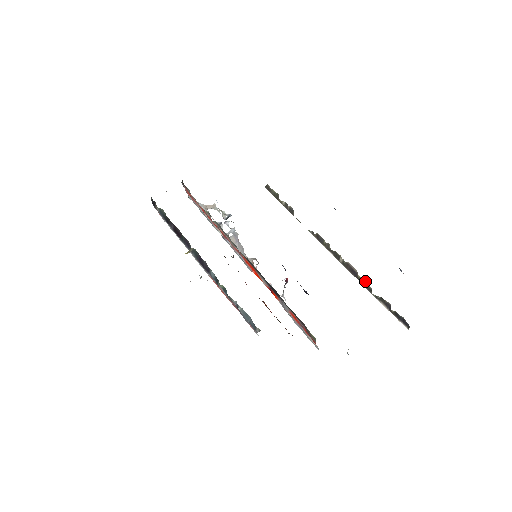
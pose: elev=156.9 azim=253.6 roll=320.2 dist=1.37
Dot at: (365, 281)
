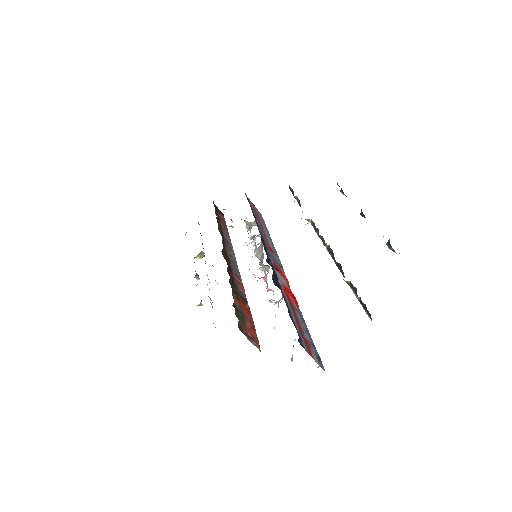
Dot at: (339, 265)
